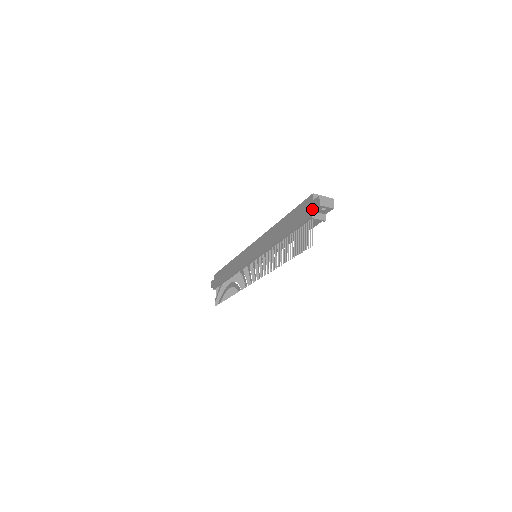
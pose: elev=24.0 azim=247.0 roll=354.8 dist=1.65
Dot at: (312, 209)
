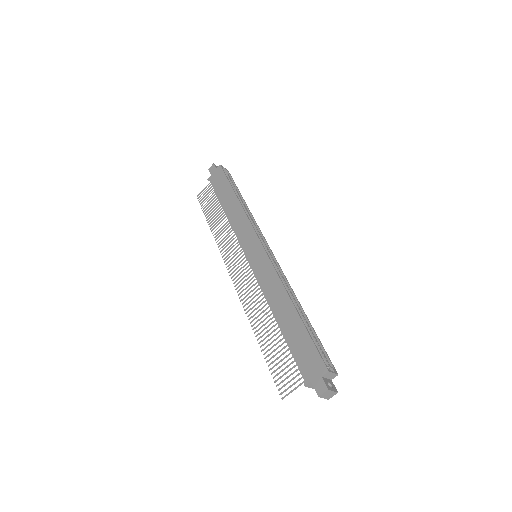
Dot at: (313, 381)
